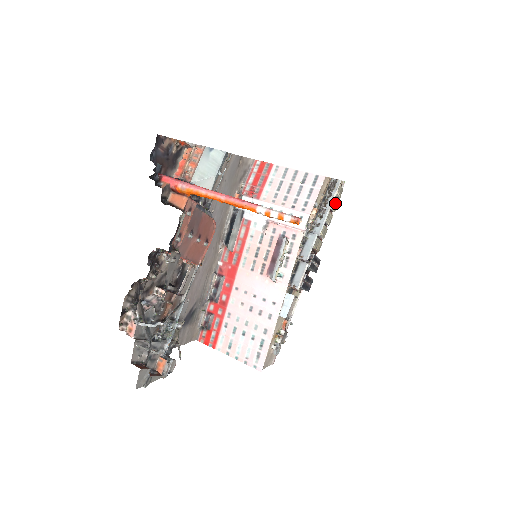
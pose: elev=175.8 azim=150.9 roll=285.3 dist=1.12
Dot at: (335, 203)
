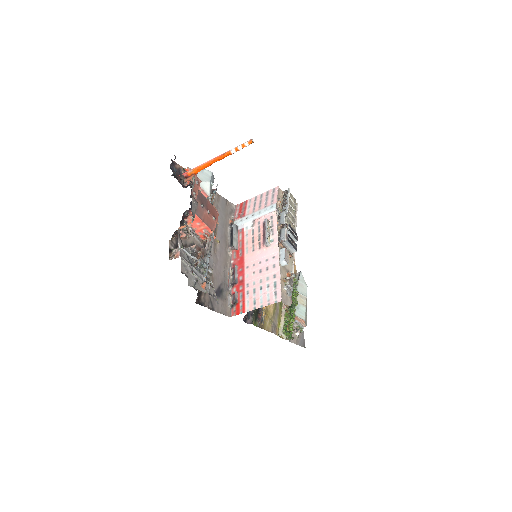
Dot at: (293, 205)
